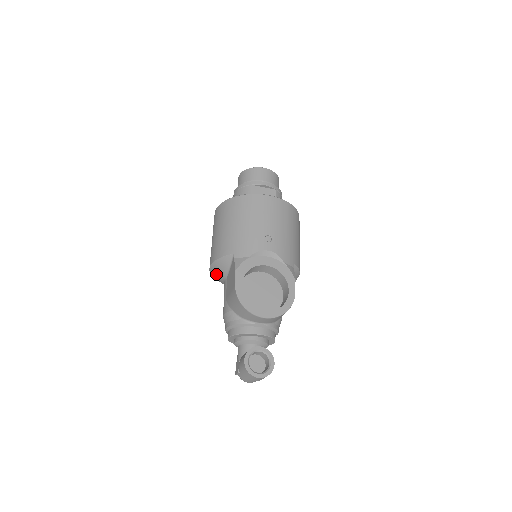
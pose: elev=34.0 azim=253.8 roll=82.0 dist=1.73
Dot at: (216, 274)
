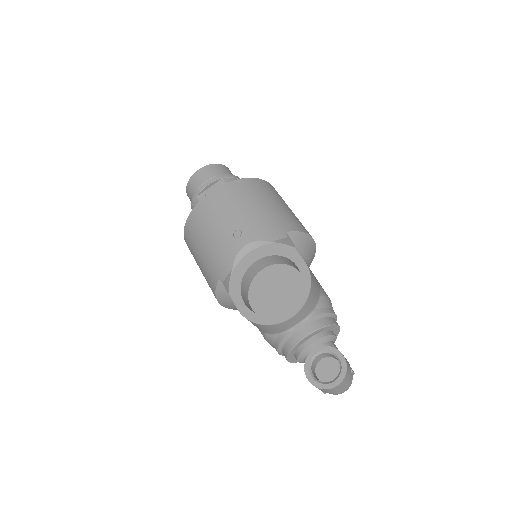
Dot at: (234, 307)
